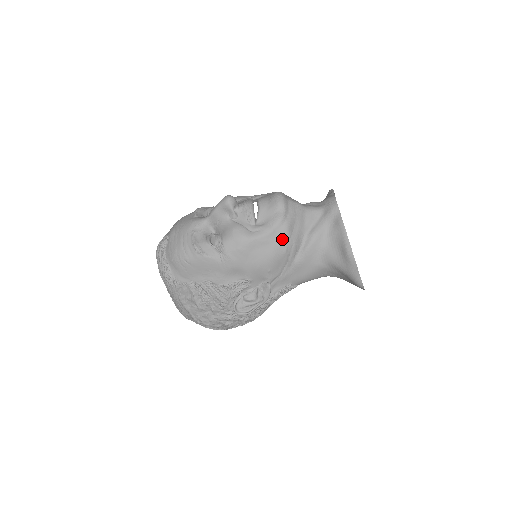
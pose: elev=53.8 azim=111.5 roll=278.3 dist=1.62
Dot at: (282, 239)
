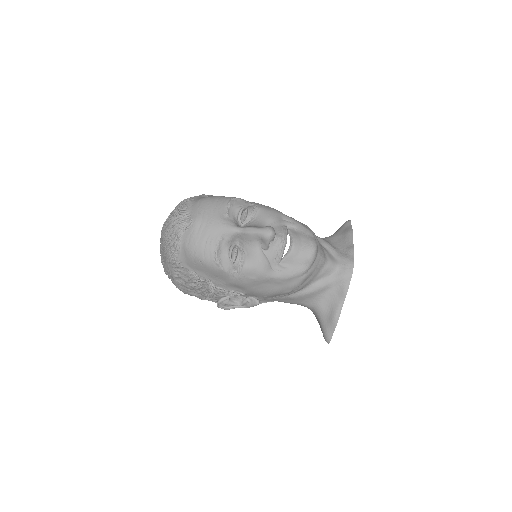
Dot at: (293, 285)
